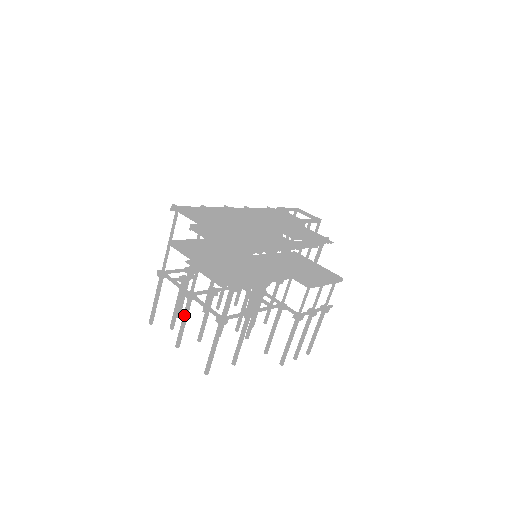
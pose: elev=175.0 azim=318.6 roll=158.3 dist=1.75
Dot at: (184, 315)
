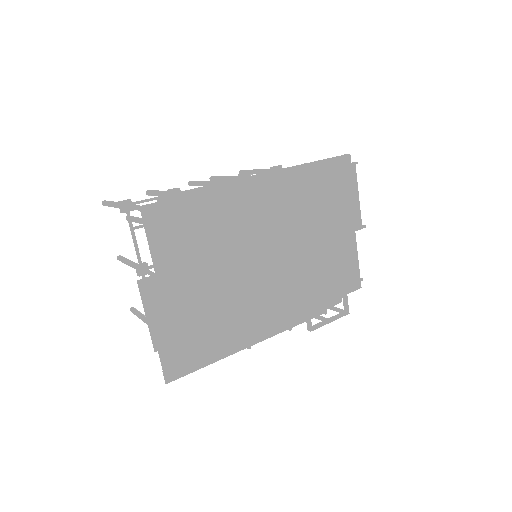
Dot at: (130, 266)
